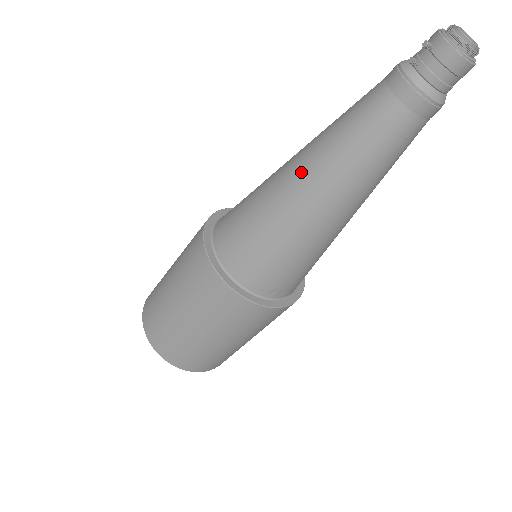
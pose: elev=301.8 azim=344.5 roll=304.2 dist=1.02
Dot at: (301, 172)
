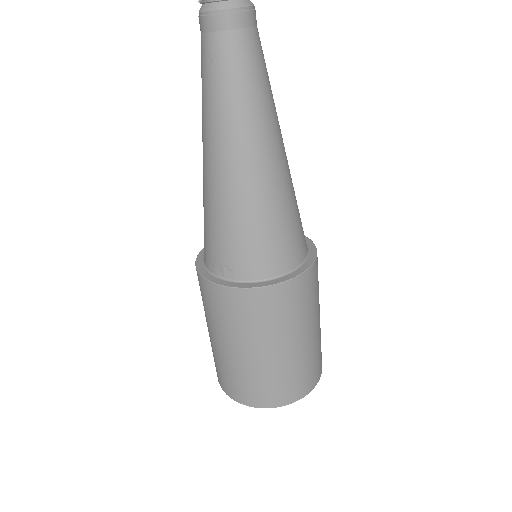
Dot at: occluded
